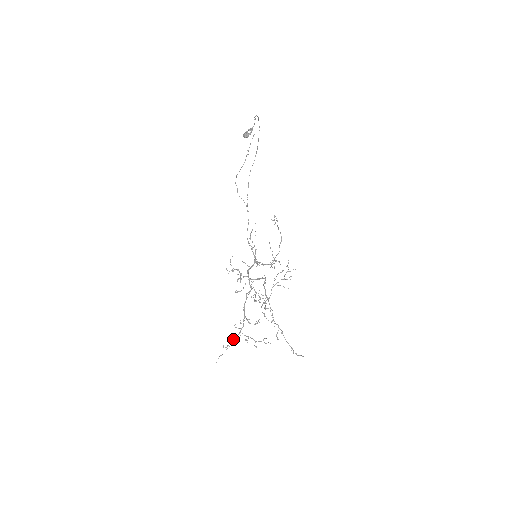
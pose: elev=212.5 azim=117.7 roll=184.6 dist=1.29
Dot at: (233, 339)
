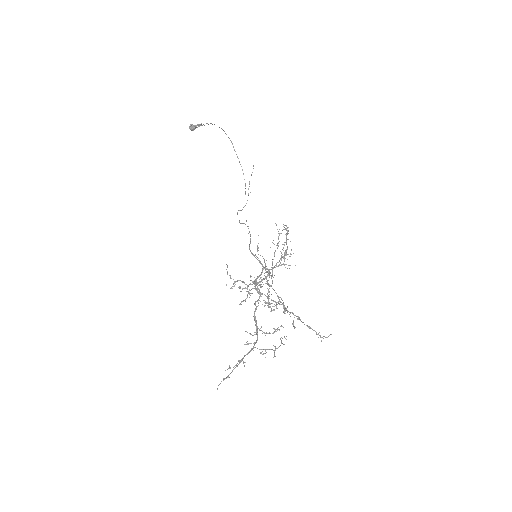
Dot at: occluded
